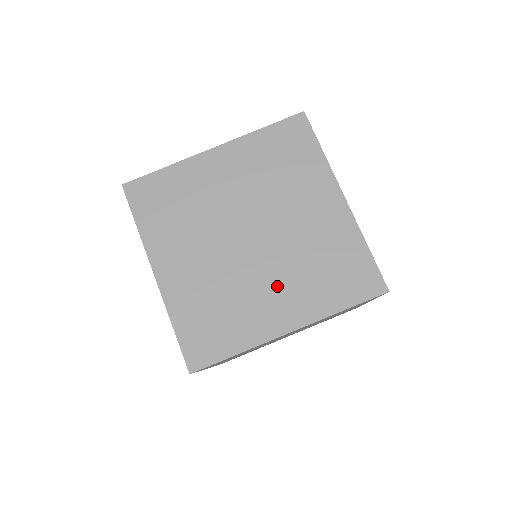
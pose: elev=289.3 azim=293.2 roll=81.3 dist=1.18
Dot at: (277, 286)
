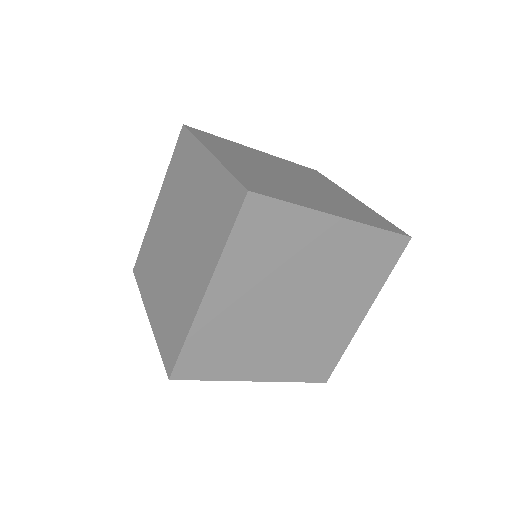
Dot at: (321, 199)
